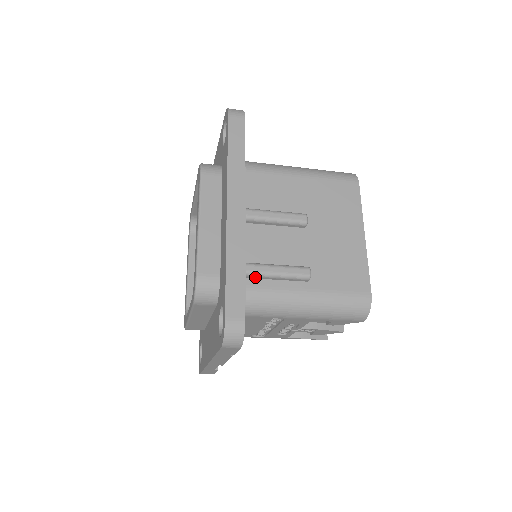
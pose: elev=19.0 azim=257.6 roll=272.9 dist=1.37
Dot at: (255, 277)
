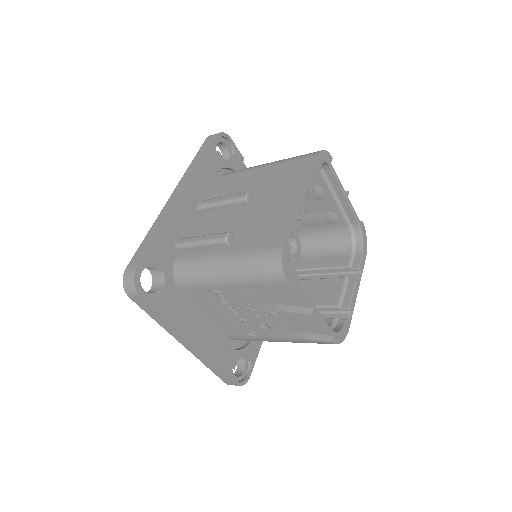
Dot at: (188, 248)
